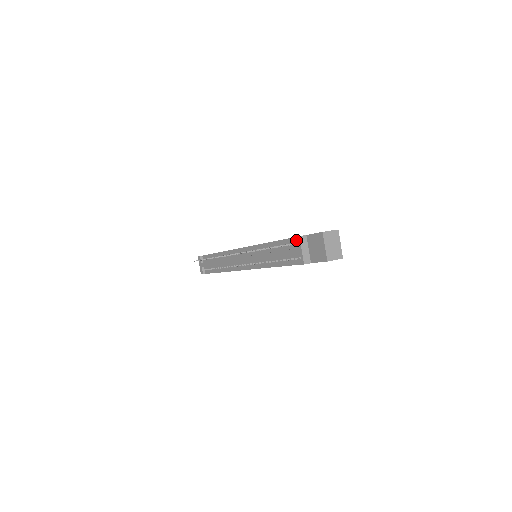
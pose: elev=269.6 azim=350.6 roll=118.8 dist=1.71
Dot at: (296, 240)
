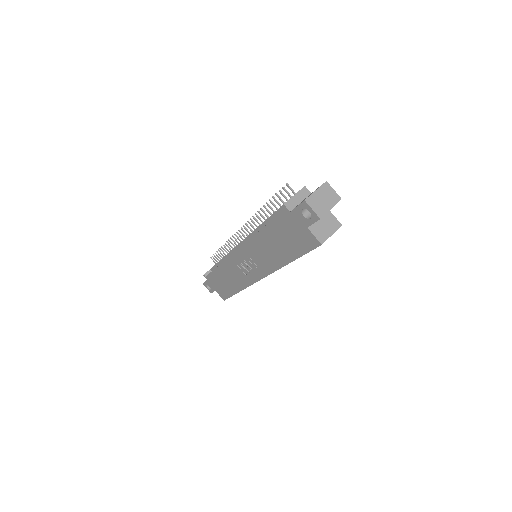
Dot at: occluded
